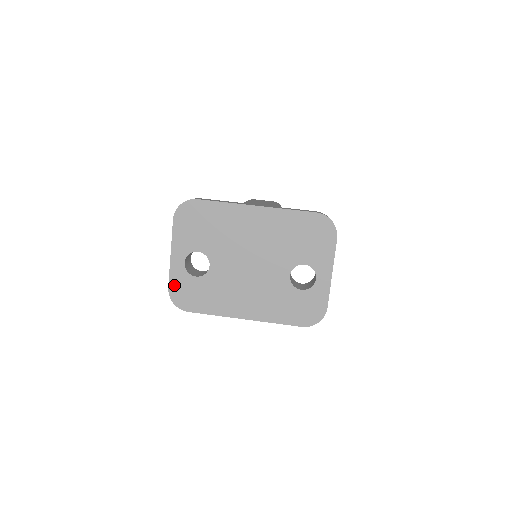
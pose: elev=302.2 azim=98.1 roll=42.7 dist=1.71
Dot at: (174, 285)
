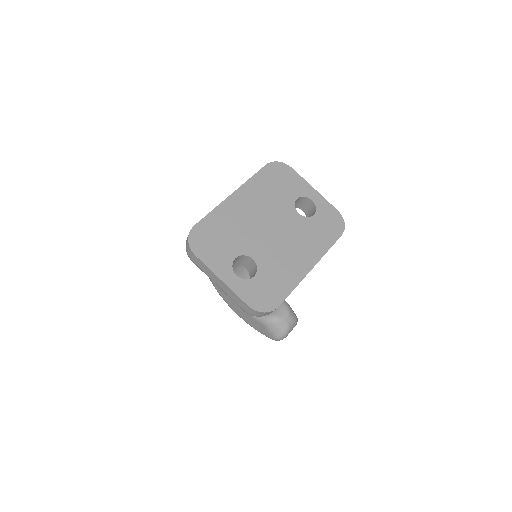
Dot at: (249, 299)
